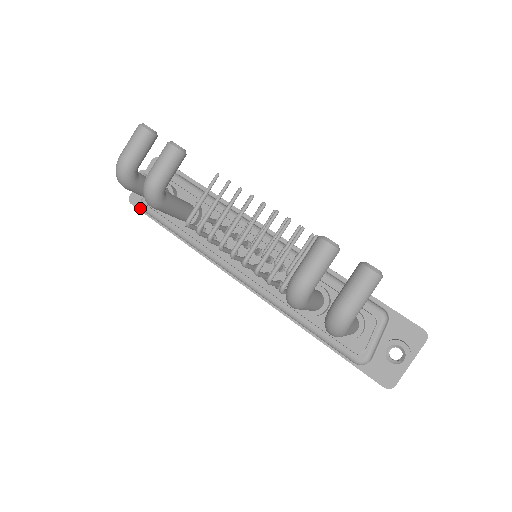
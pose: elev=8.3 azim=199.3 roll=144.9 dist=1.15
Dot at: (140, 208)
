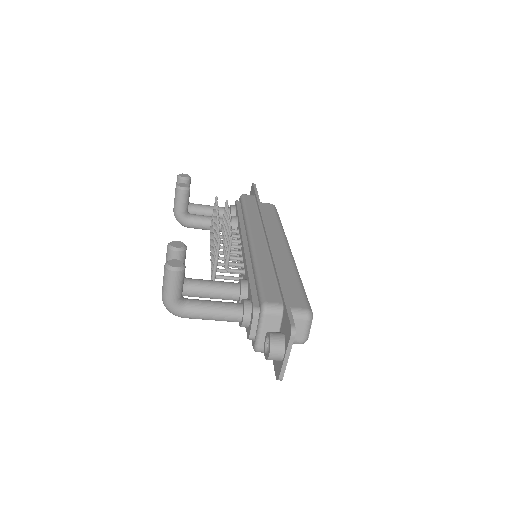
Dot at: occluded
